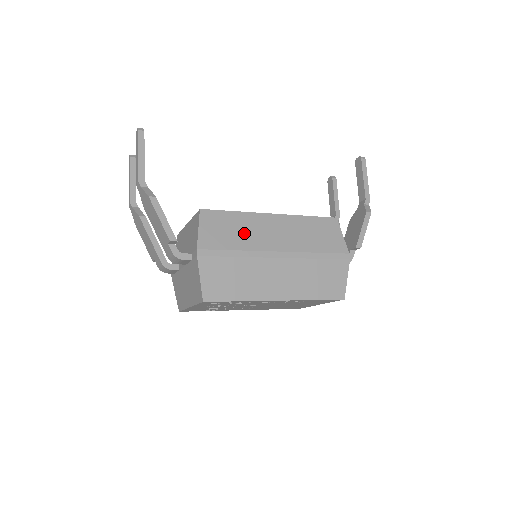
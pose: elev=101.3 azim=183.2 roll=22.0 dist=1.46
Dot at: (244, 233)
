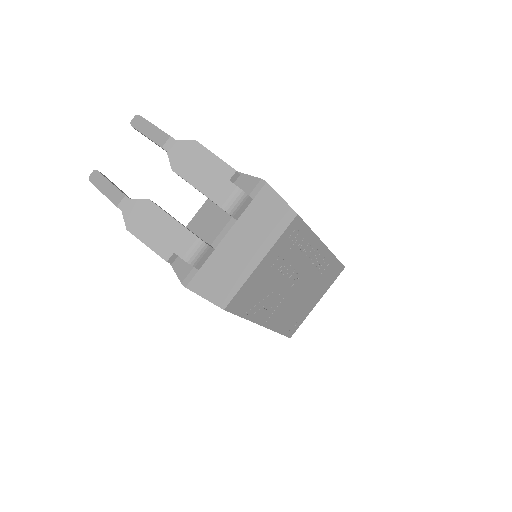
Dot at: occluded
